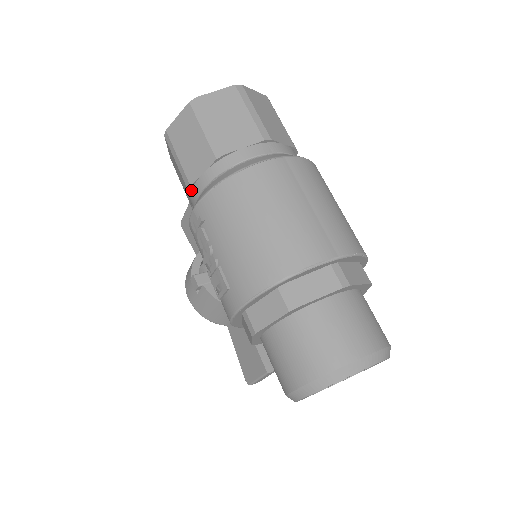
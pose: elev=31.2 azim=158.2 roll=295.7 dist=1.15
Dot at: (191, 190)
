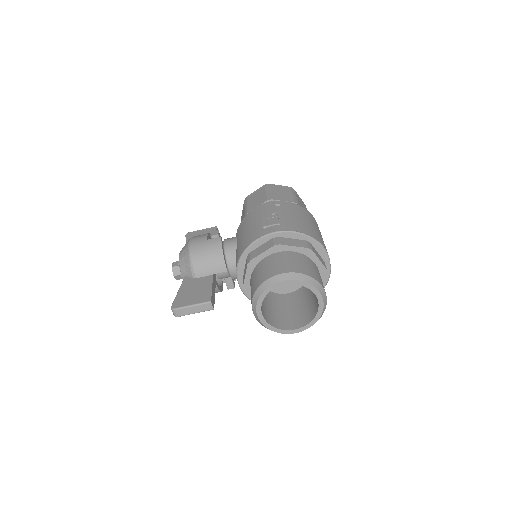
Dot at: occluded
